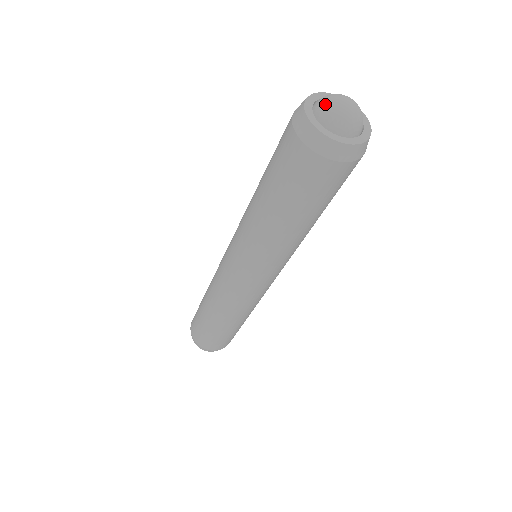
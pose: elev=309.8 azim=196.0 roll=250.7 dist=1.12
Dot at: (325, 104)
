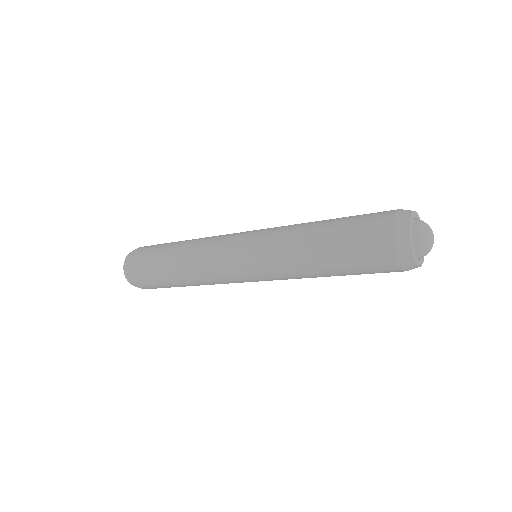
Dot at: (423, 236)
